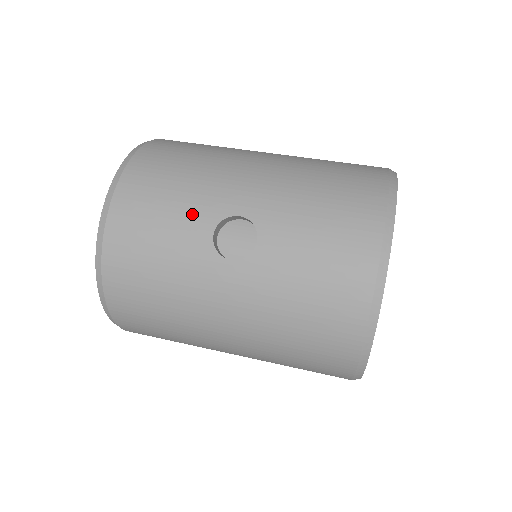
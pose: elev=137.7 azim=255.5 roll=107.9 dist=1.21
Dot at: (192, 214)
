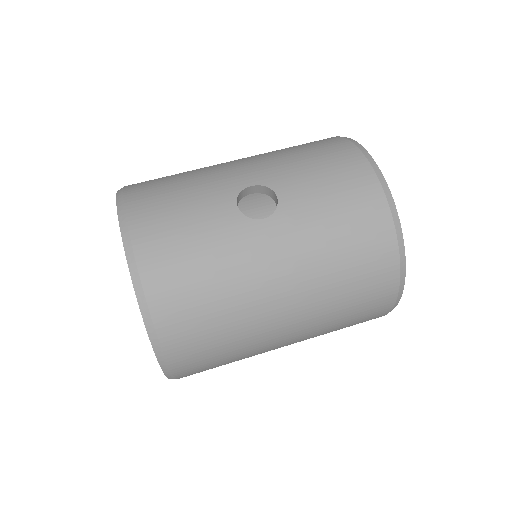
Dot at: (210, 200)
